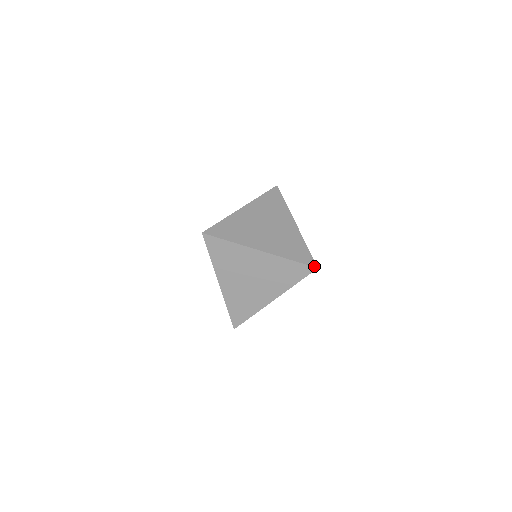
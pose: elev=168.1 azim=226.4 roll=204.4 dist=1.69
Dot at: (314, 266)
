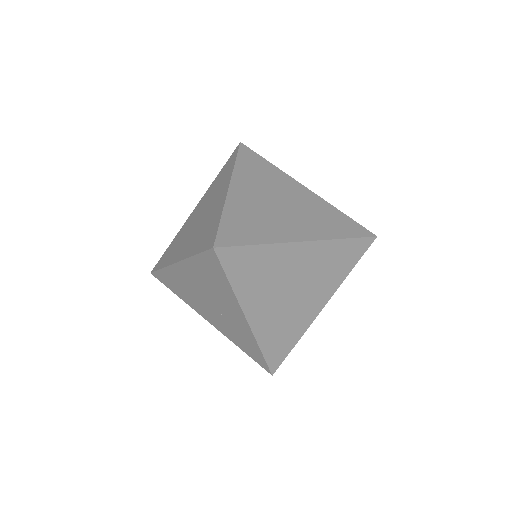
Dot at: (372, 233)
